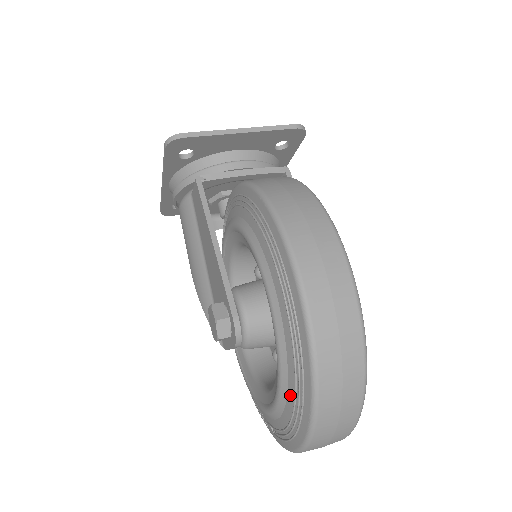
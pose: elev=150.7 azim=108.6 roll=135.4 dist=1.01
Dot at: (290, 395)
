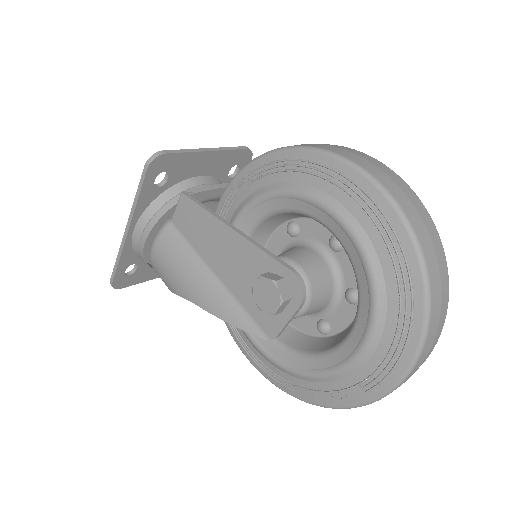
Dot at: (391, 294)
